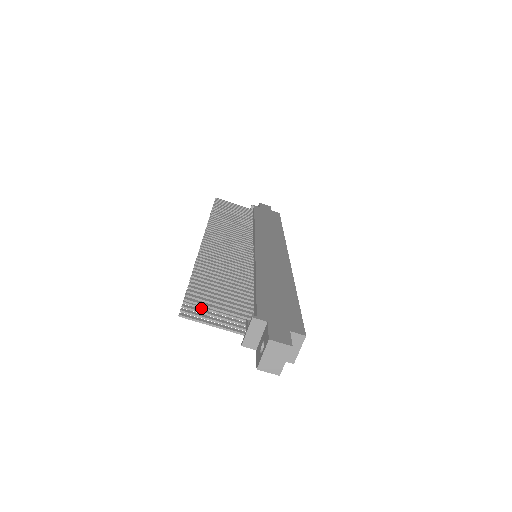
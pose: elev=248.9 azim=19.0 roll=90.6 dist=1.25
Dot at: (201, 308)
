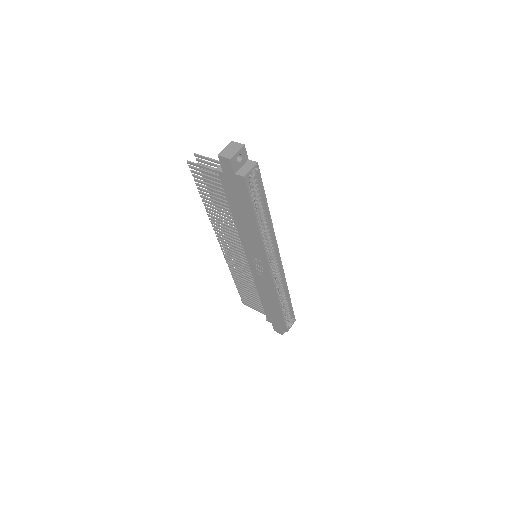
Dot at: (201, 177)
